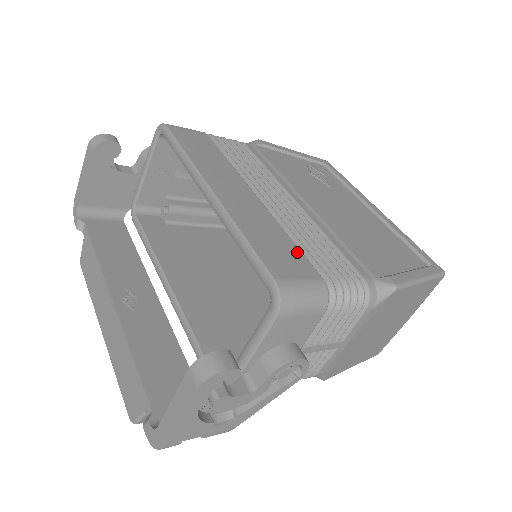
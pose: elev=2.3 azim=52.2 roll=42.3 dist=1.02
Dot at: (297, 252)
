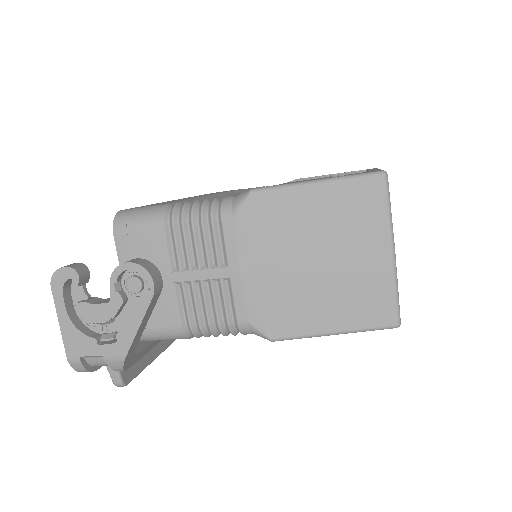
Dot at: occluded
